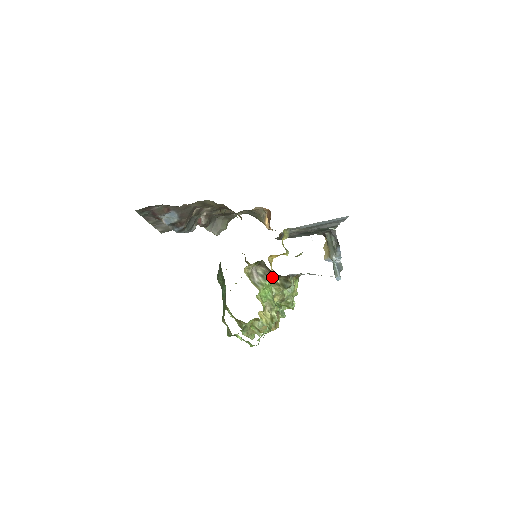
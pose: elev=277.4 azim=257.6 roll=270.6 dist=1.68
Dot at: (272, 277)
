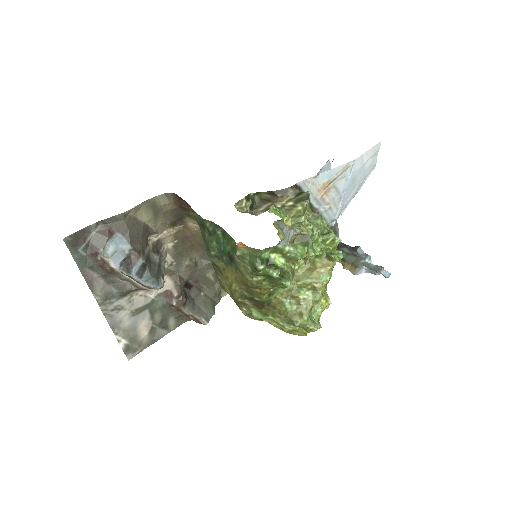
Dot at: (279, 208)
